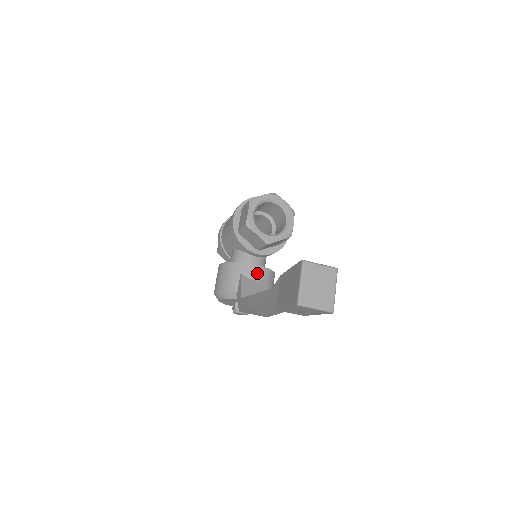
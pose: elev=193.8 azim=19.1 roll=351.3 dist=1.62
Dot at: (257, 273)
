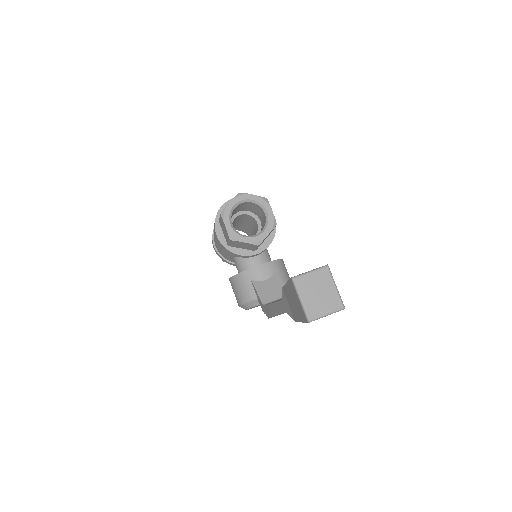
Dot at: (265, 272)
